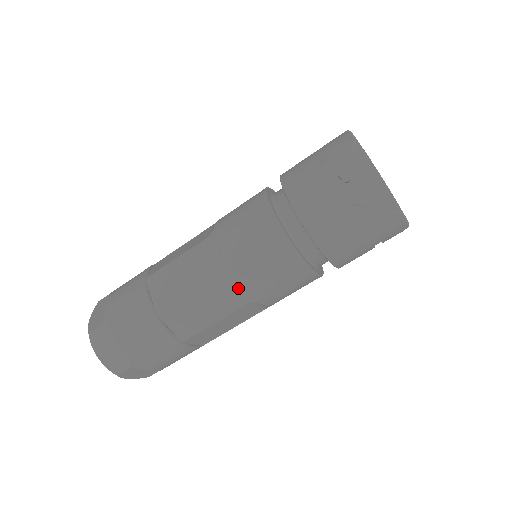
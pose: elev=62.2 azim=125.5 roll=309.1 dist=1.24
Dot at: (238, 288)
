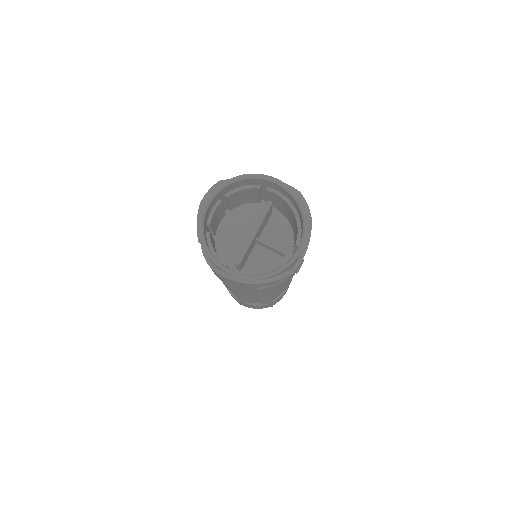
Dot at: occluded
